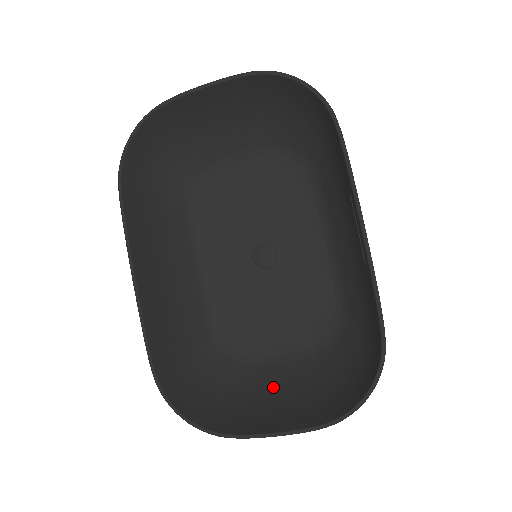
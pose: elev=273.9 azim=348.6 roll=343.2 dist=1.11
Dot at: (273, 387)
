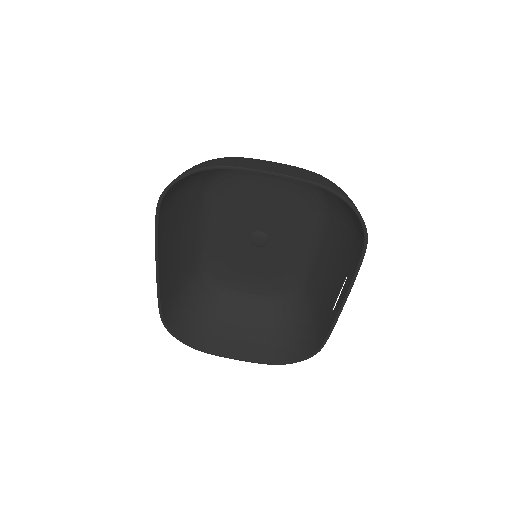
Dot at: (237, 316)
